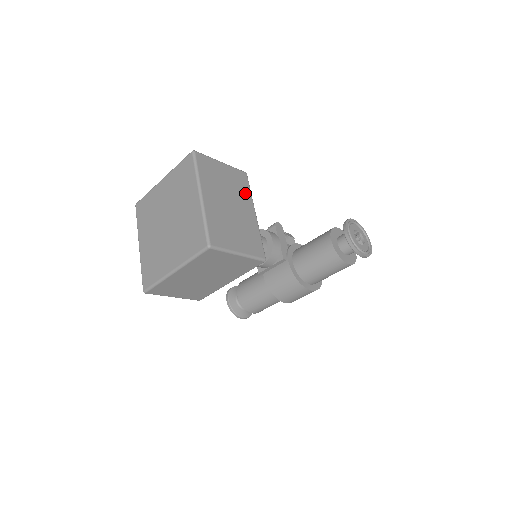
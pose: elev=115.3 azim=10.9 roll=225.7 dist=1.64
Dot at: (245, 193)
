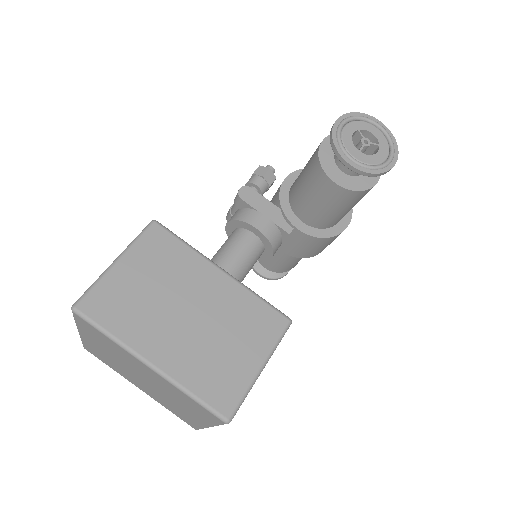
Dot at: (183, 260)
